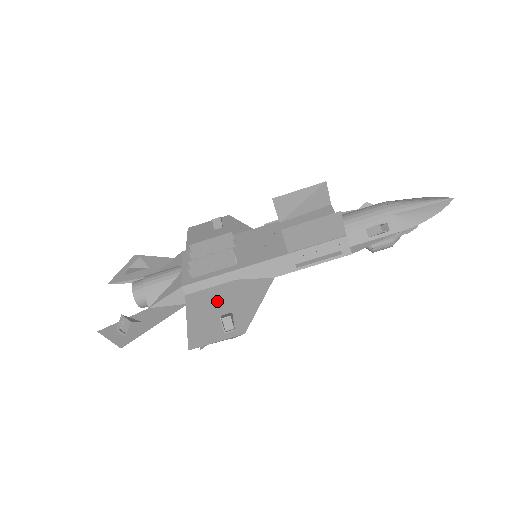
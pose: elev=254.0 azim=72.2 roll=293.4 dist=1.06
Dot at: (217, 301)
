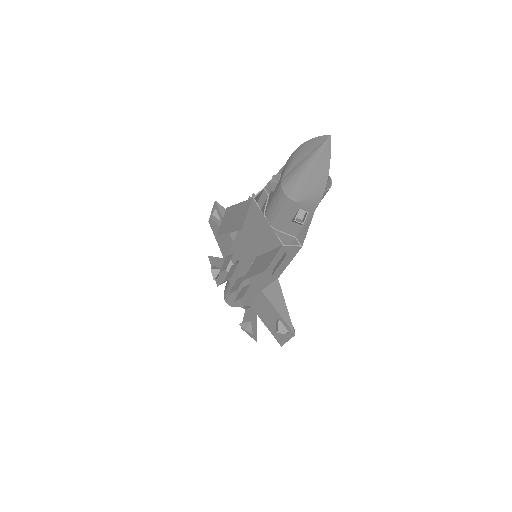
Dot at: (266, 310)
